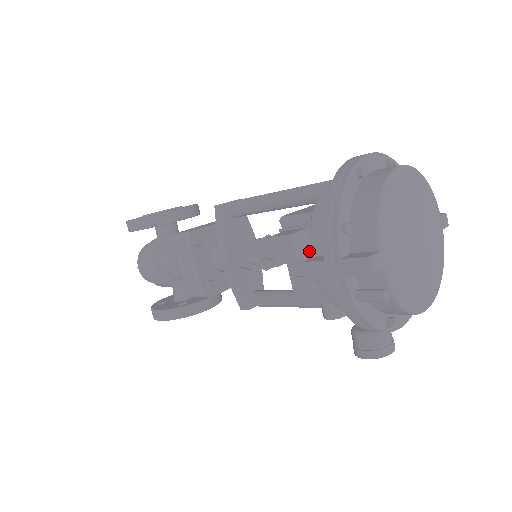
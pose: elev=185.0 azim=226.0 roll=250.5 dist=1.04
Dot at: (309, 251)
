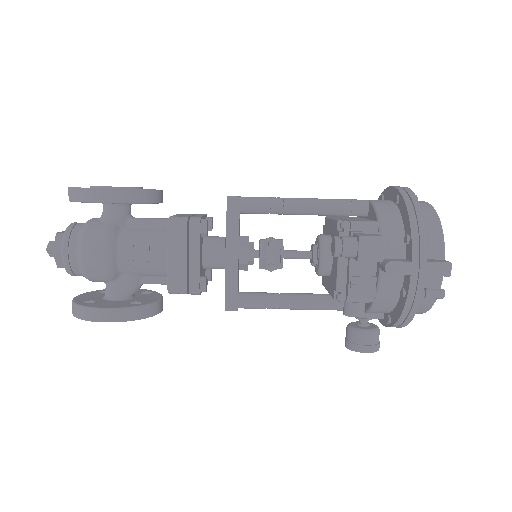
Dot at: occluded
